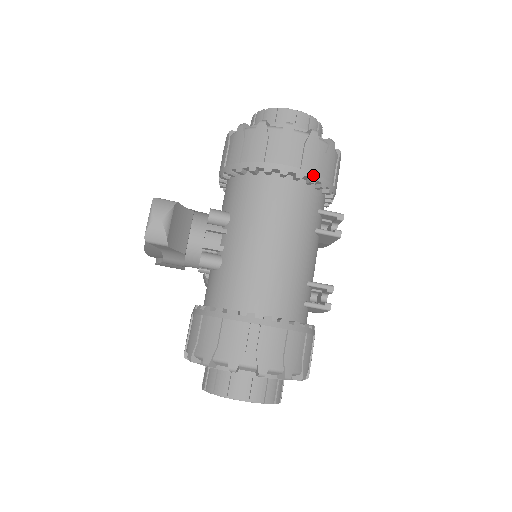
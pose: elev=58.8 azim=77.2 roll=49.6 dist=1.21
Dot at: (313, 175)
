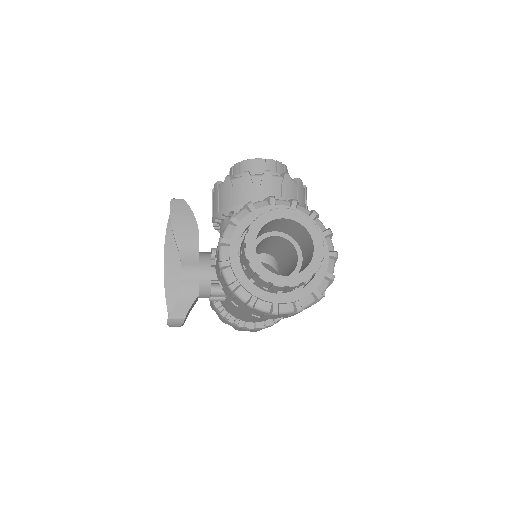
Dot at: occluded
